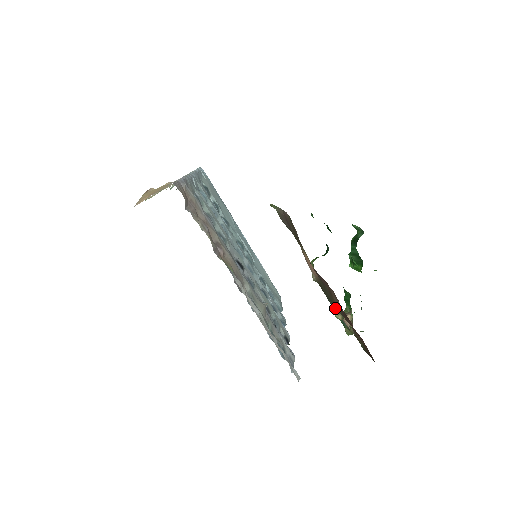
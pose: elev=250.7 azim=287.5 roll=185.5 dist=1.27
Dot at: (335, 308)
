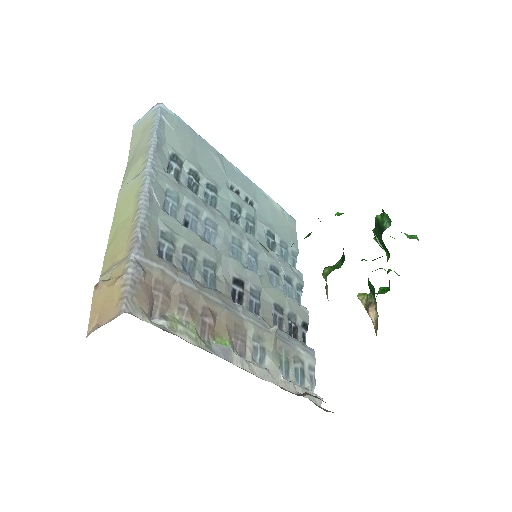
Dot at: occluded
